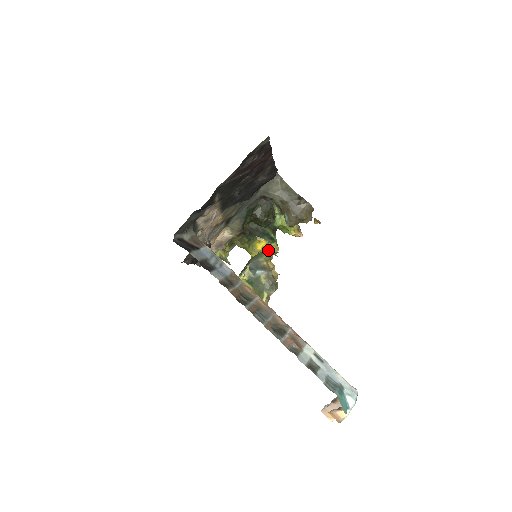
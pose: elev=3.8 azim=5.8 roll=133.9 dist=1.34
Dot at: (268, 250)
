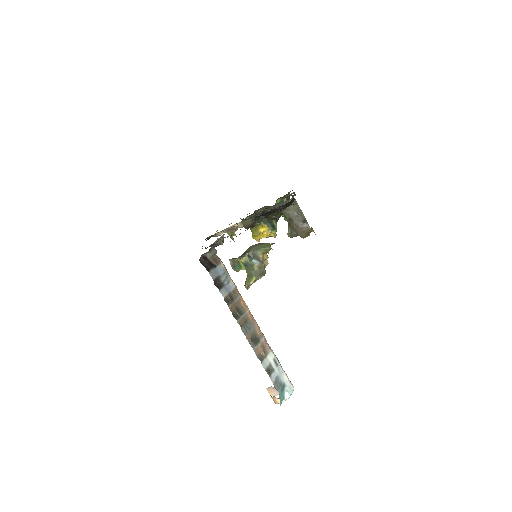
Dot at: (267, 246)
